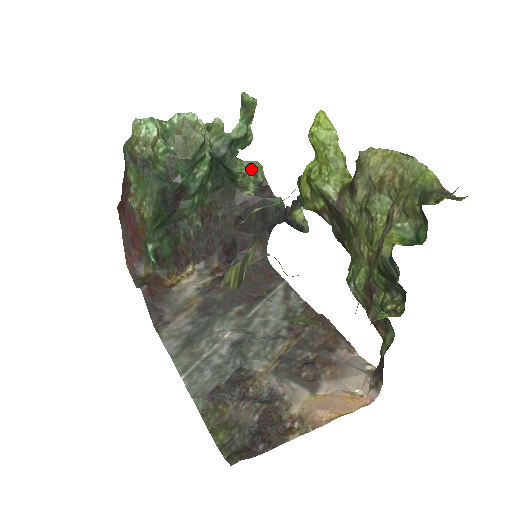
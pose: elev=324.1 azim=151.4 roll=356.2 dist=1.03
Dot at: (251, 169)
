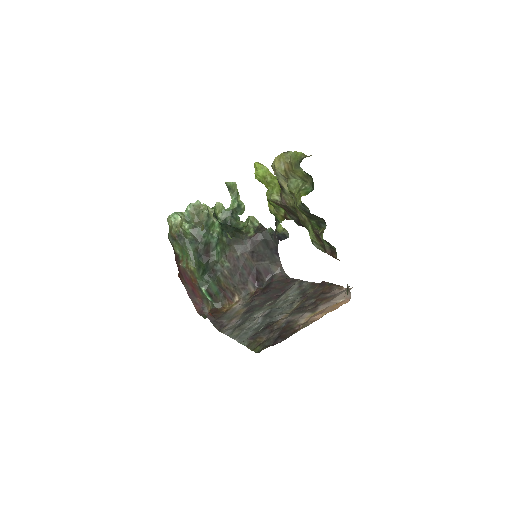
Dot at: (248, 221)
